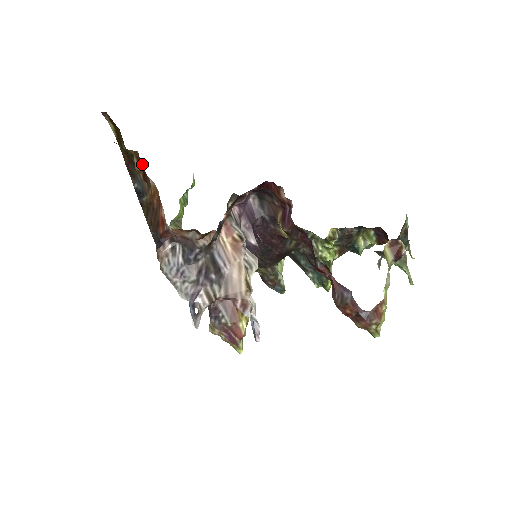
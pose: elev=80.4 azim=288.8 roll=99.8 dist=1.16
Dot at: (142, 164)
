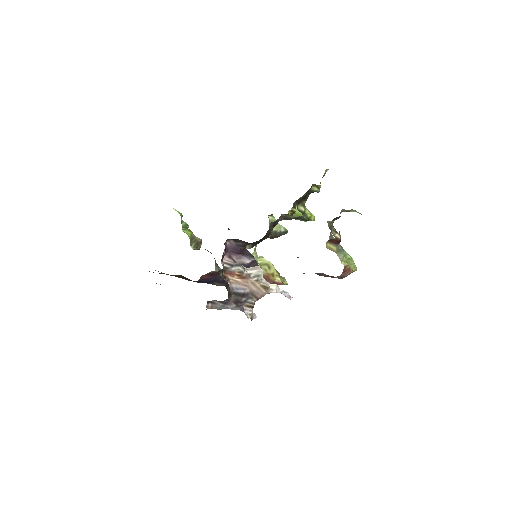
Dot at: occluded
